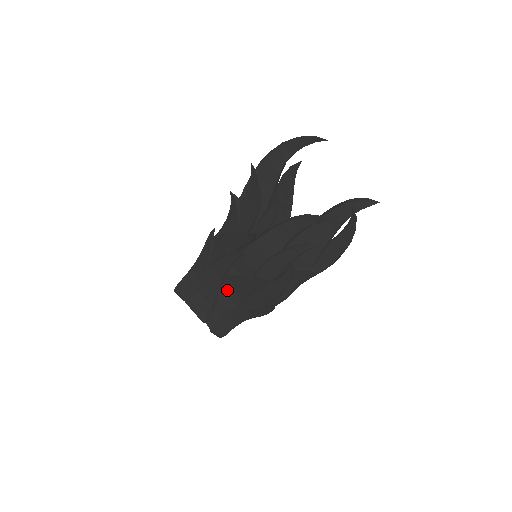
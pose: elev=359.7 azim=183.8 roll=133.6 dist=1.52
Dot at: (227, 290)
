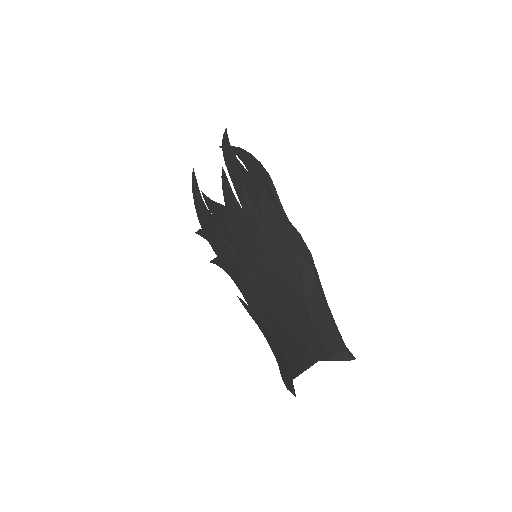
Dot at: (283, 307)
